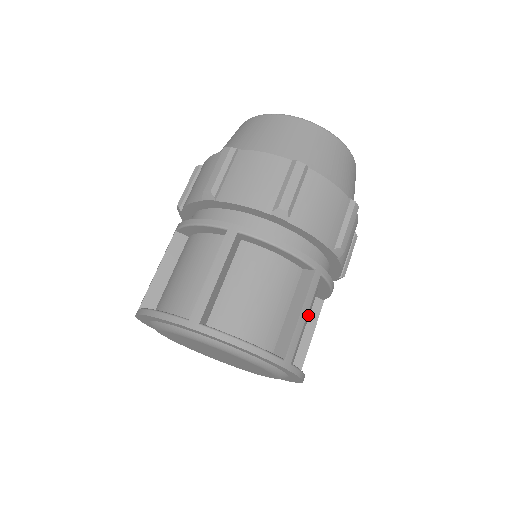
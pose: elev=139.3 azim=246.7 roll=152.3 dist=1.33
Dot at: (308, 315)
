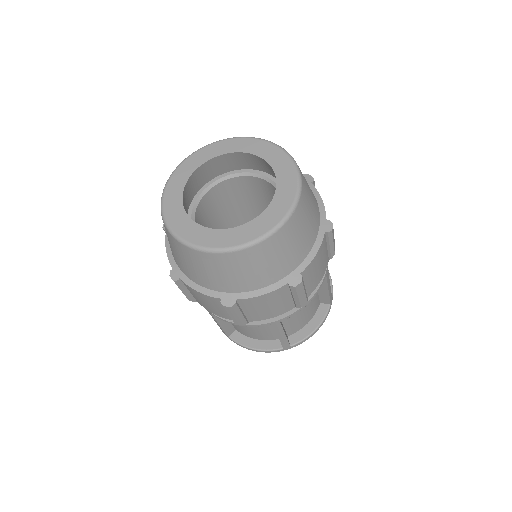
Dot at: occluded
